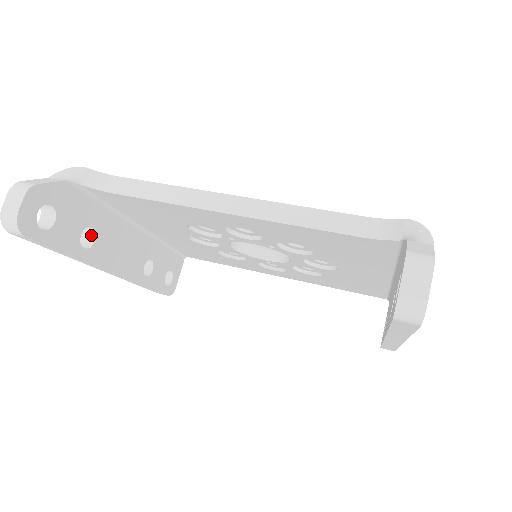
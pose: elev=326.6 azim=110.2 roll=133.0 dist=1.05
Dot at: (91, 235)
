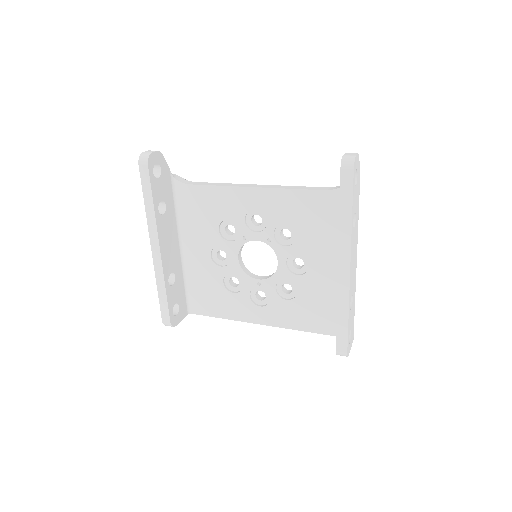
Dot at: (162, 212)
